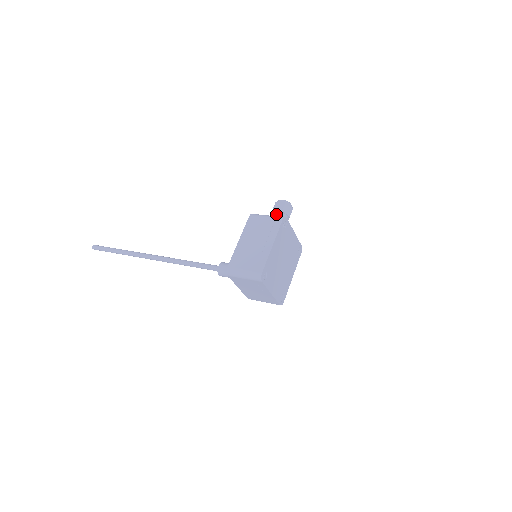
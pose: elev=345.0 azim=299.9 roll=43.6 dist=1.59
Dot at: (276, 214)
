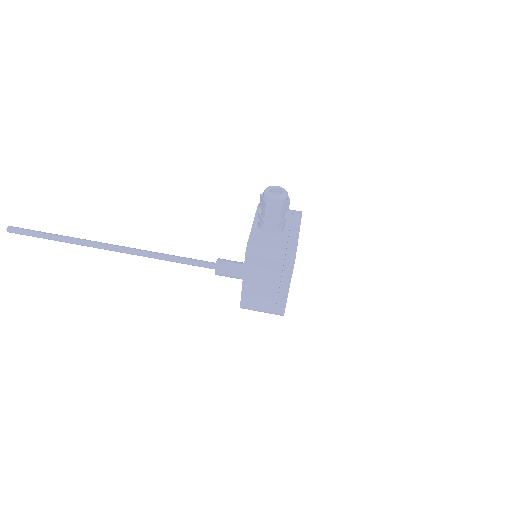
Dot at: (271, 220)
